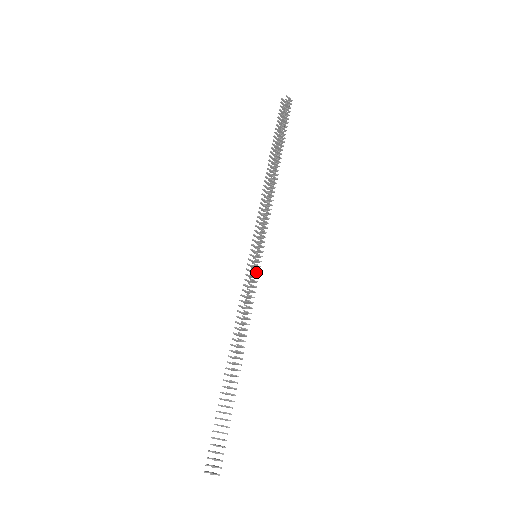
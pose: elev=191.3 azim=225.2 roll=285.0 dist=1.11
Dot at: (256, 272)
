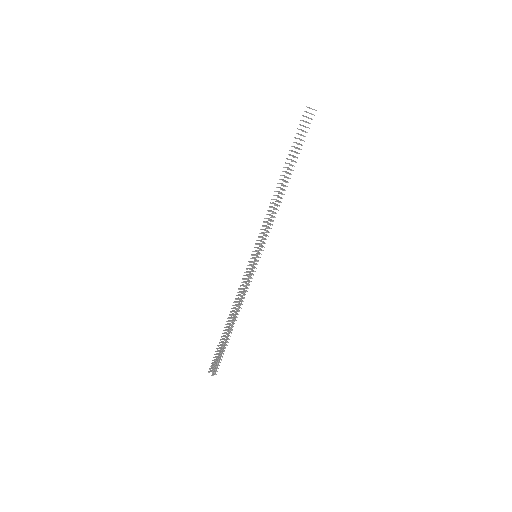
Dot at: (254, 267)
